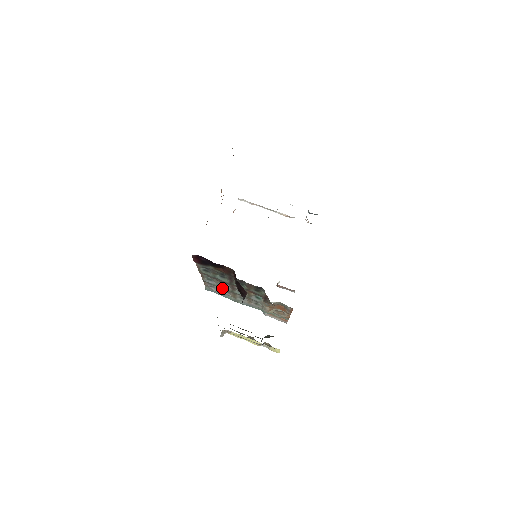
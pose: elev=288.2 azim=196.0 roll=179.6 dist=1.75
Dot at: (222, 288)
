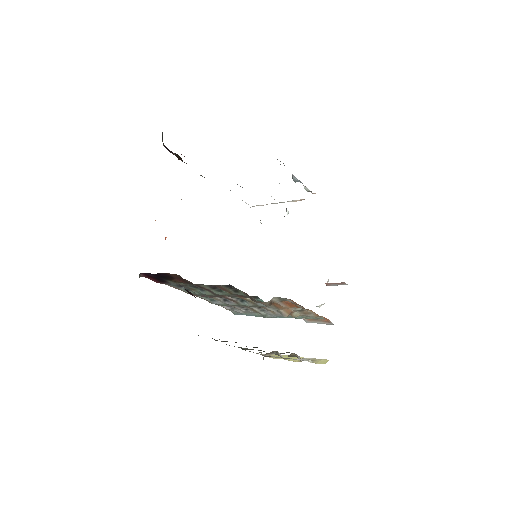
Dot at: (236, 306)
